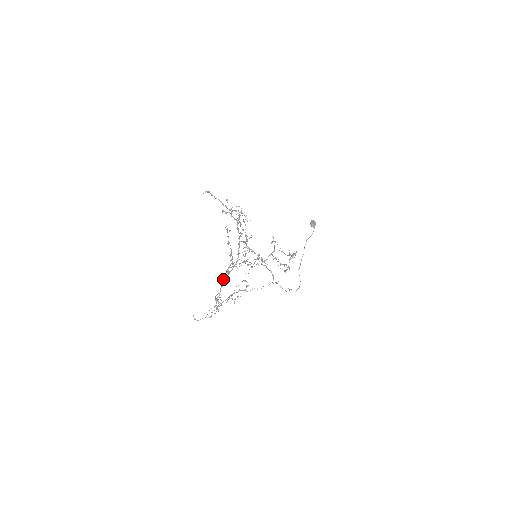
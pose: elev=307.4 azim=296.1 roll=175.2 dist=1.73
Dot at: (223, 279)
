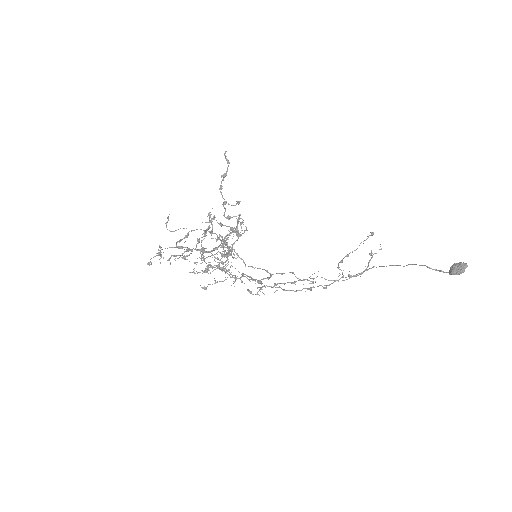
Dot at: (179, 248)
